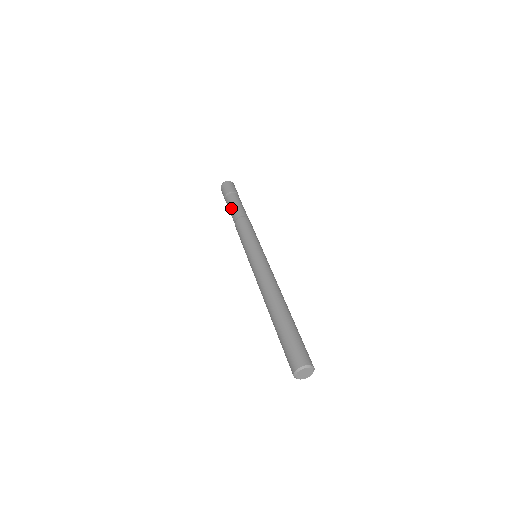
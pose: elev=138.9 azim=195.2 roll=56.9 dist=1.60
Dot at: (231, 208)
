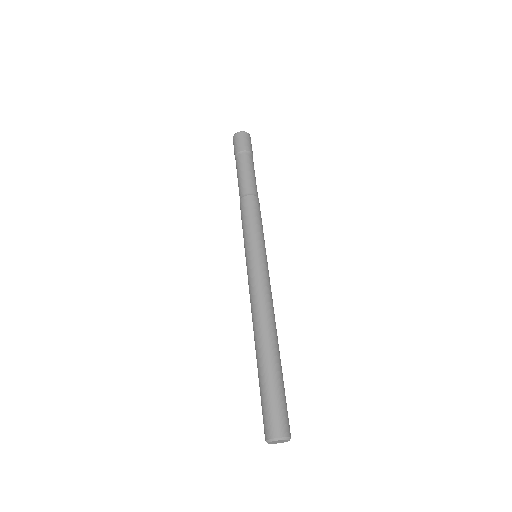
Dot at: (241, 174)
